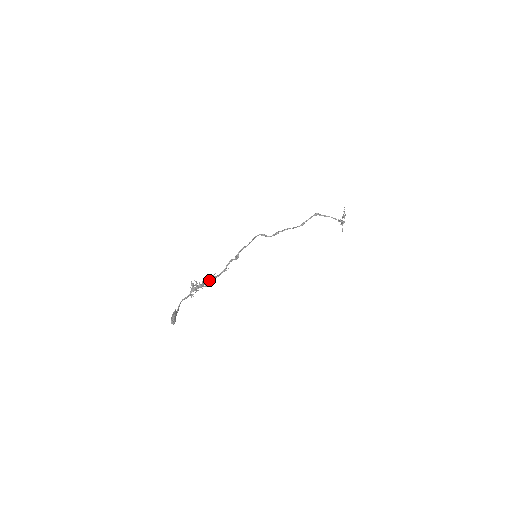
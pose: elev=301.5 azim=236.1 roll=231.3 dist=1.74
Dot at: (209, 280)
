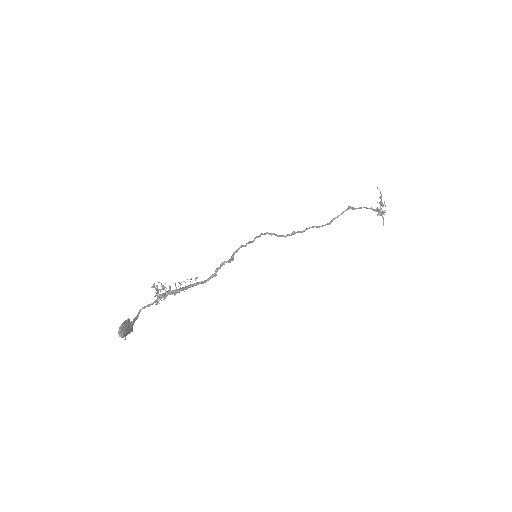
Dot at: (188, 286)
